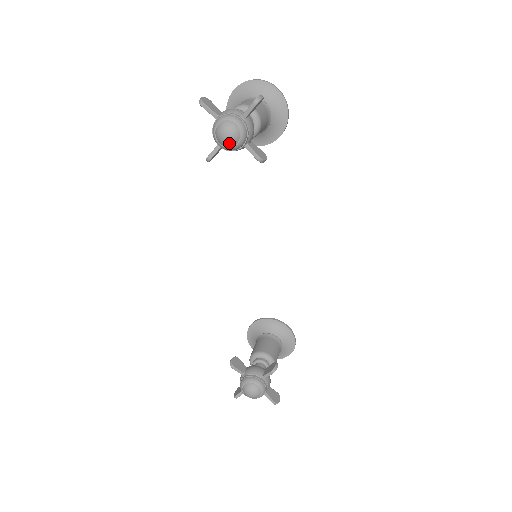
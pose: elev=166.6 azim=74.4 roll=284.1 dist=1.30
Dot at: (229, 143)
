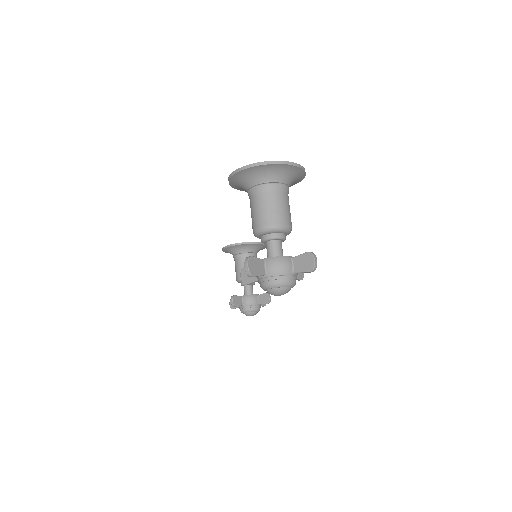
Dot at: occluded
